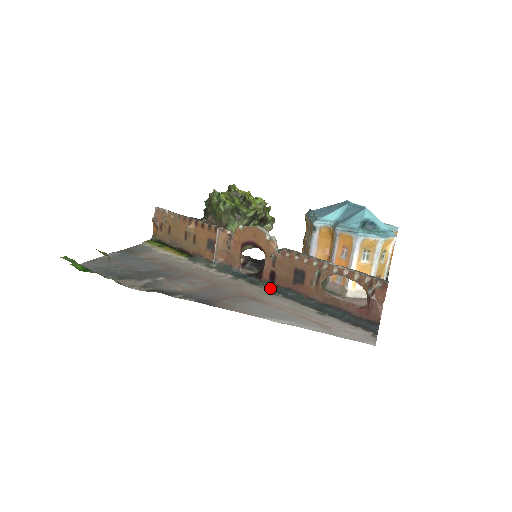
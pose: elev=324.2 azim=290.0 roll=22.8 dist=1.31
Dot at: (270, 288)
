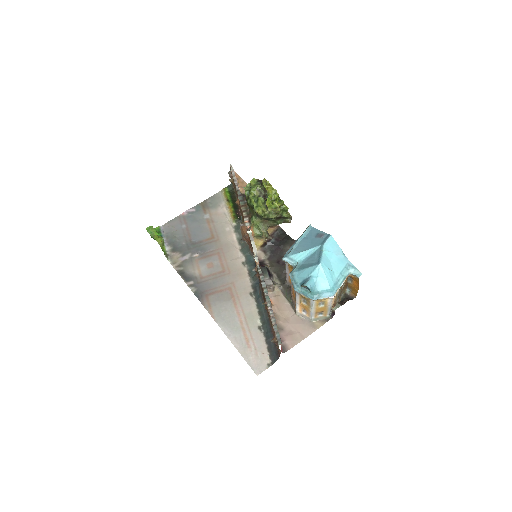
Dot at: (255, 285)
